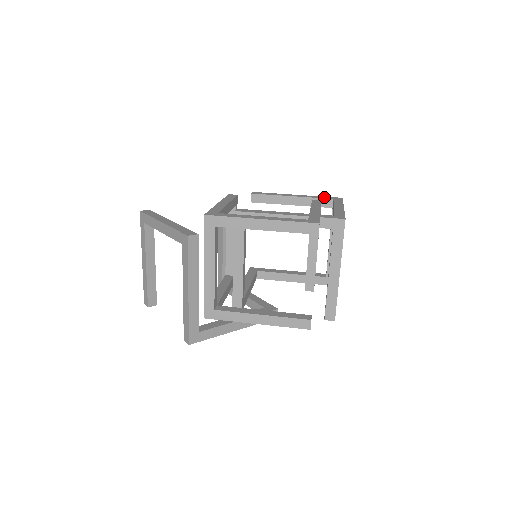
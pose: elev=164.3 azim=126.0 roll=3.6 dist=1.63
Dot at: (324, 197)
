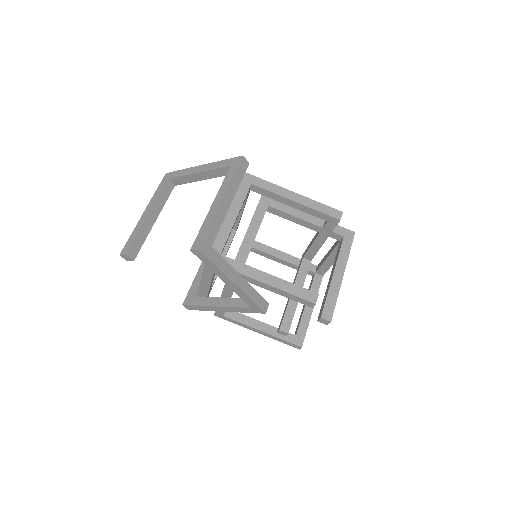
Dot at: occluded
